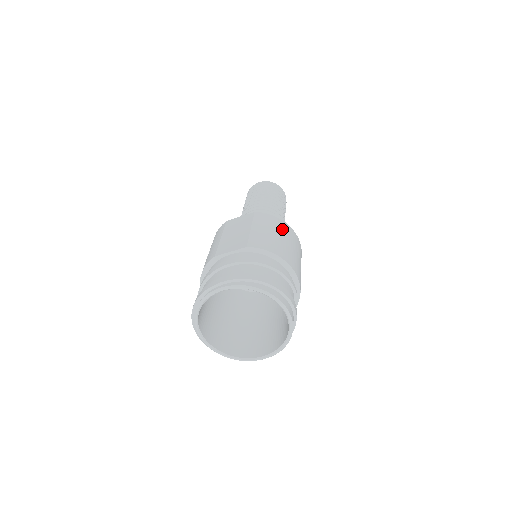
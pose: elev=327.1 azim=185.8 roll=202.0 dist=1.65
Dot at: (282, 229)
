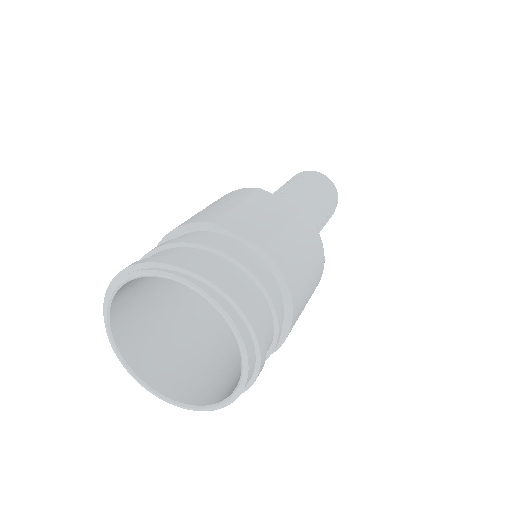
Dot at: (316, 257)
